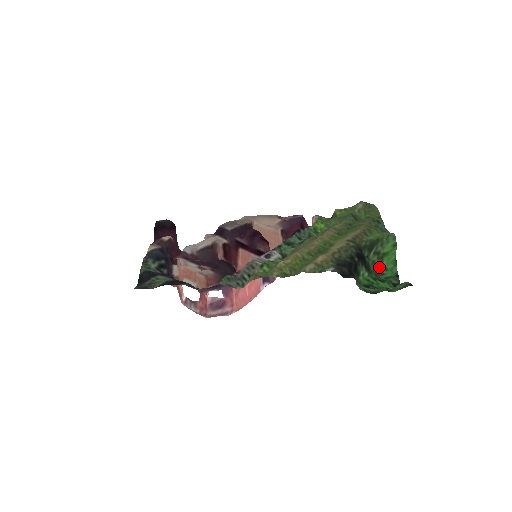
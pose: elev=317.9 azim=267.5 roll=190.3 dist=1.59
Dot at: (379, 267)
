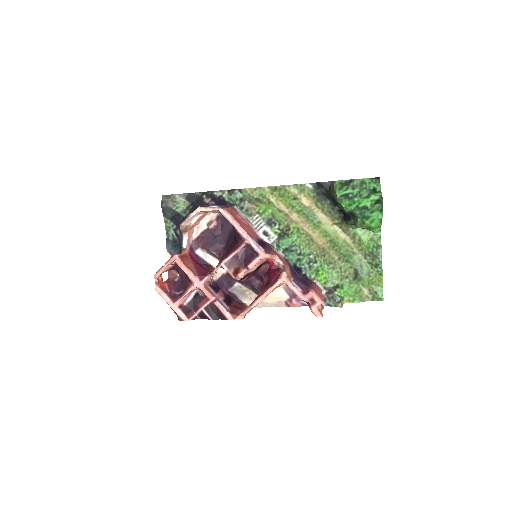
Dot at: (367, 223)
